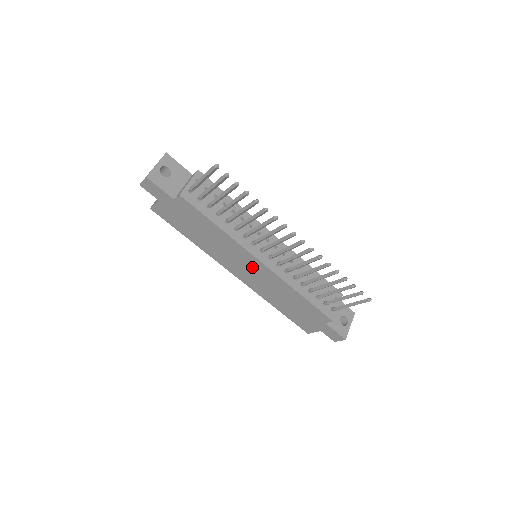
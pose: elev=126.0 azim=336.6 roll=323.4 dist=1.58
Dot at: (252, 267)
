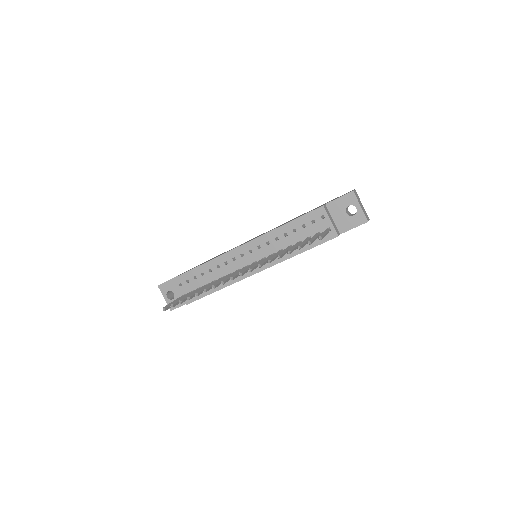
Dot at: occluded
